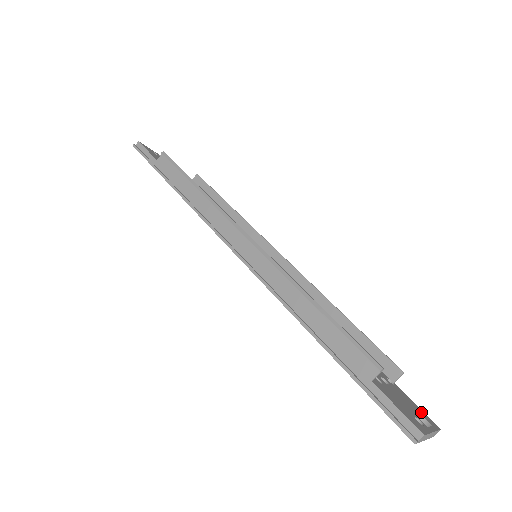
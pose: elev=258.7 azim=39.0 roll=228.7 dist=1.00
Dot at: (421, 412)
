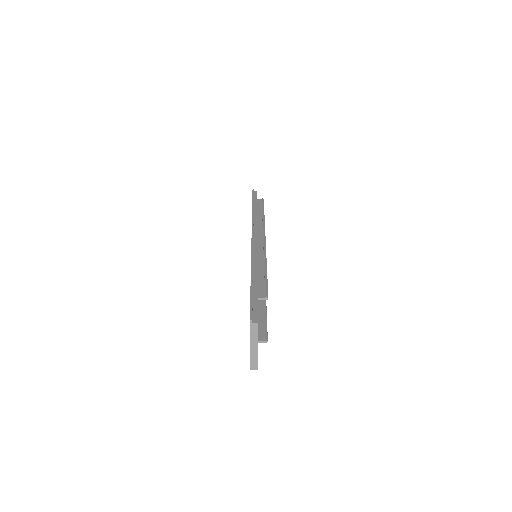
Dot at: occluded
